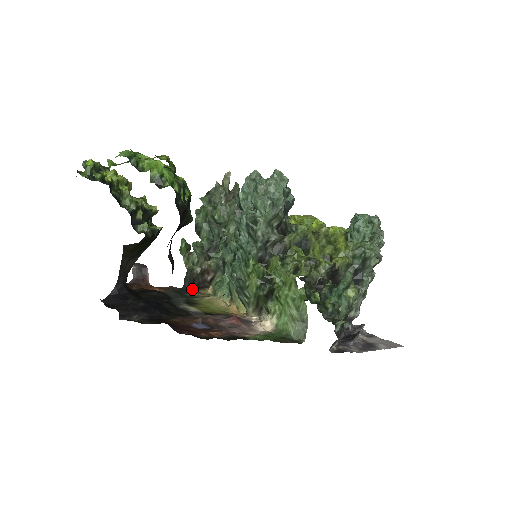
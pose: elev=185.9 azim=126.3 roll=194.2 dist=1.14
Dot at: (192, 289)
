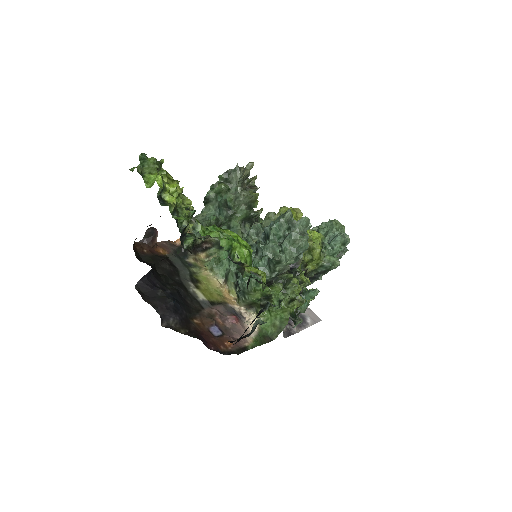
Dot at: (189, 253)
